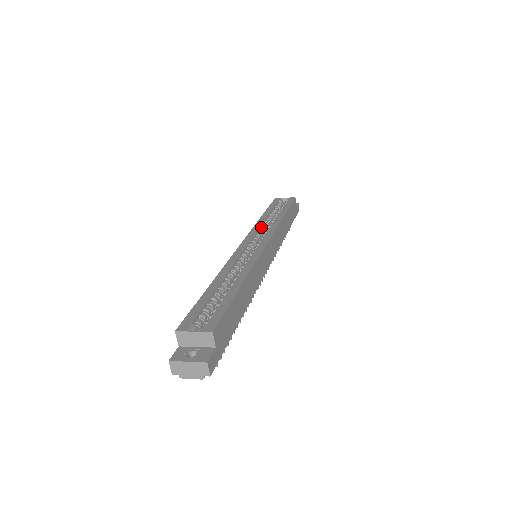
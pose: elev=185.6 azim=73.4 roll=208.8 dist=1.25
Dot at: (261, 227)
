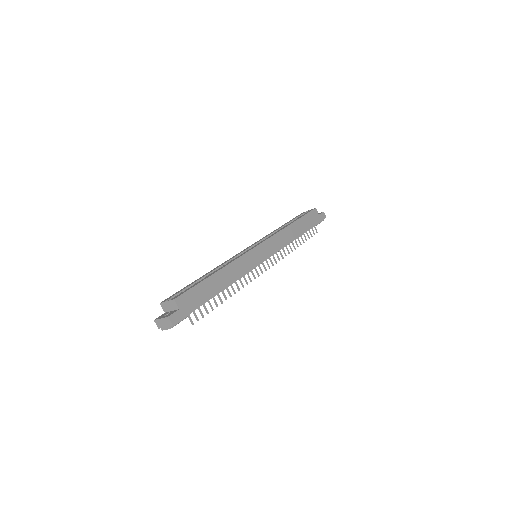
Dot at: occluded
